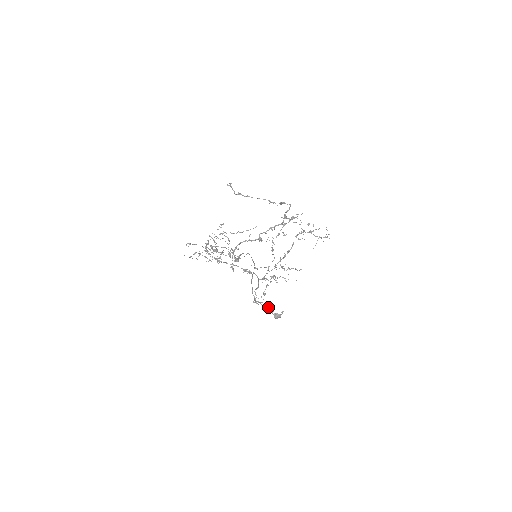
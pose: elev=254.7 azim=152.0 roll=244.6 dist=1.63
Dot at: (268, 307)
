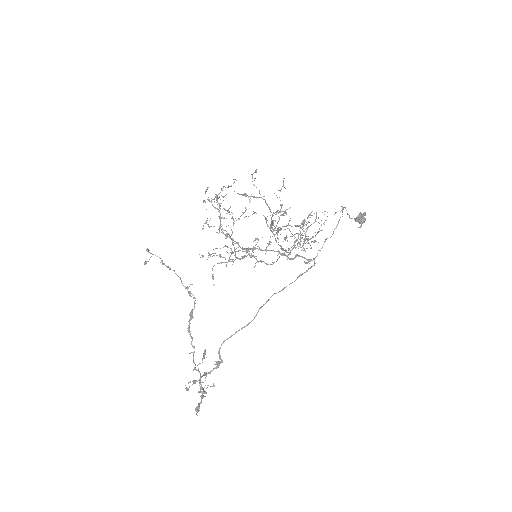
Dot at: occluded
